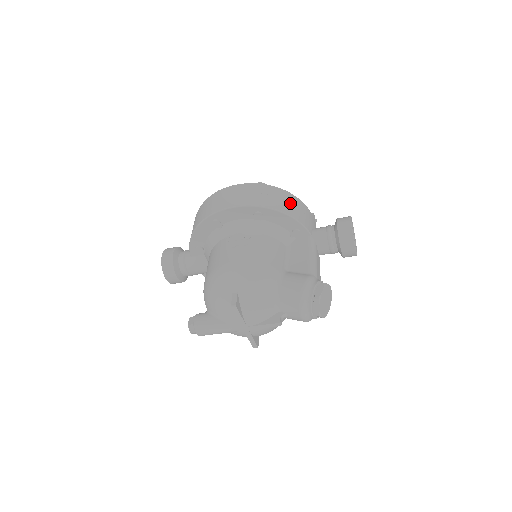
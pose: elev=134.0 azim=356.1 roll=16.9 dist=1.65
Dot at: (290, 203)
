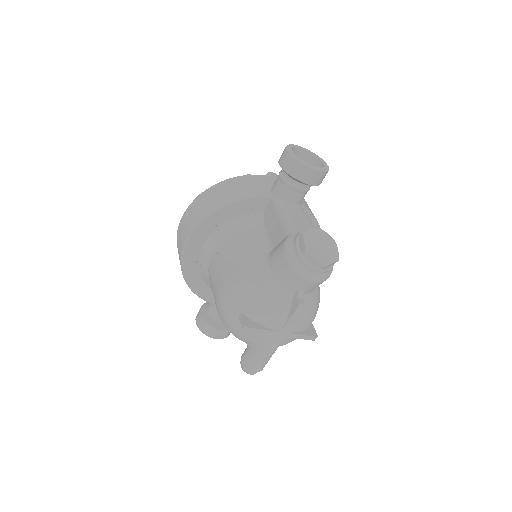
Dot at: (229, 190)
